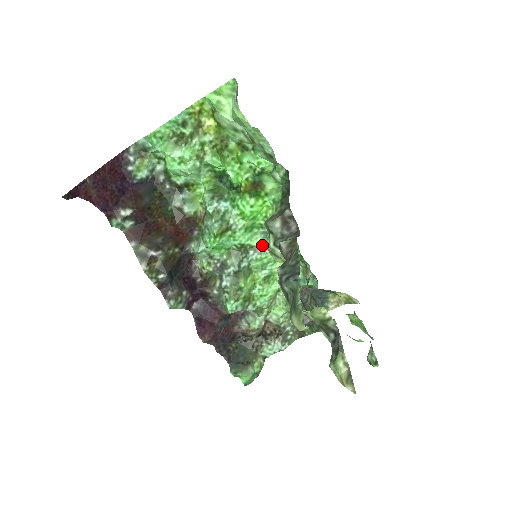
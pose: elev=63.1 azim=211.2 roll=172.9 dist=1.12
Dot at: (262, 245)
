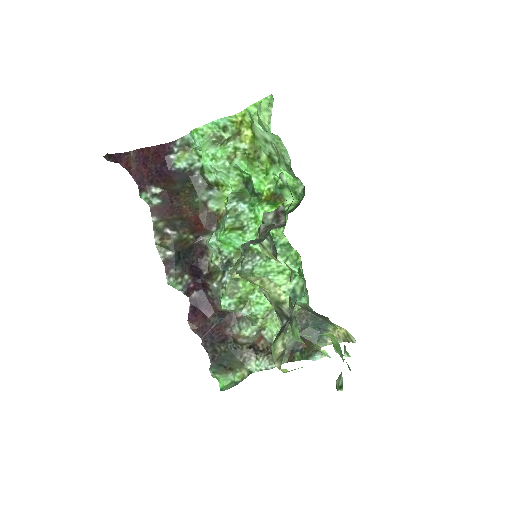
Dot at: occluded
